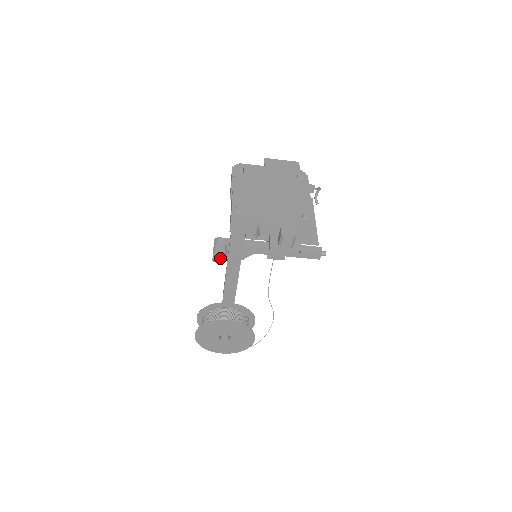
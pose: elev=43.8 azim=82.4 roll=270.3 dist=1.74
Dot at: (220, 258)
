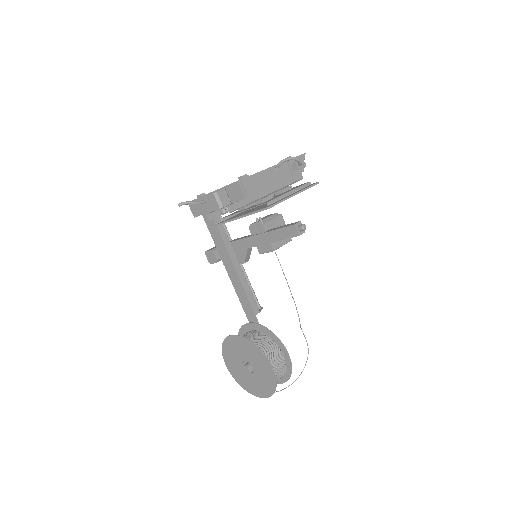
Dot at: (212, 257)
